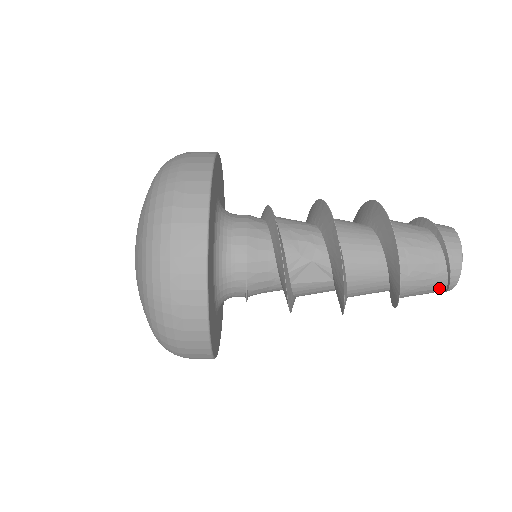
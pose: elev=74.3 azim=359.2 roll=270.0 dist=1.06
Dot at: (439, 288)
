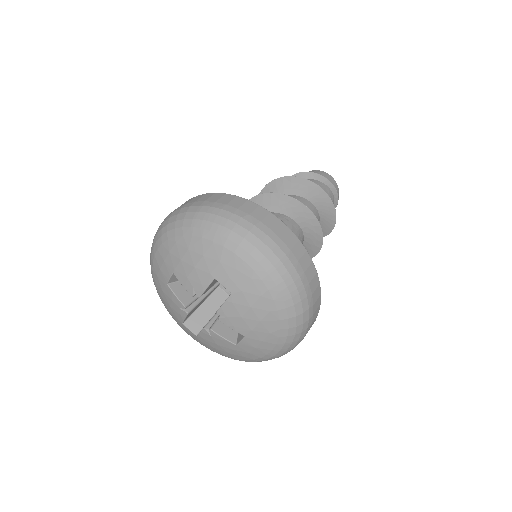
Dot at: occluded
